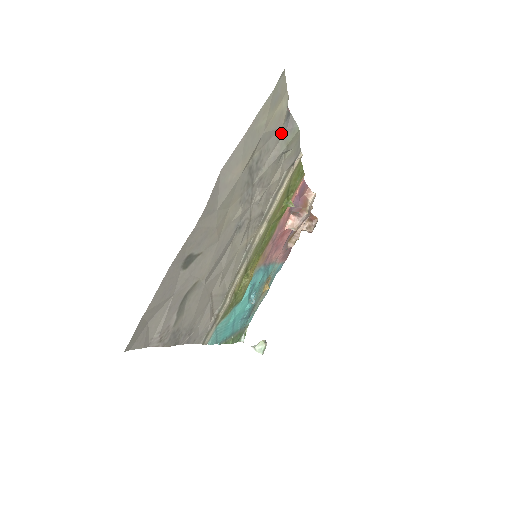
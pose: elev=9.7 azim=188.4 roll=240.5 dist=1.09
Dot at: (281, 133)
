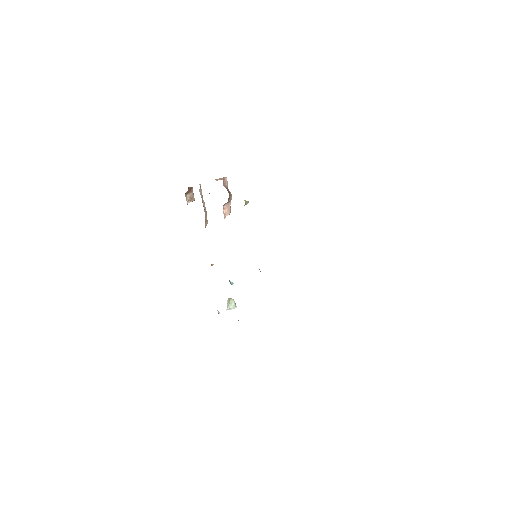
Dot at: occluded
